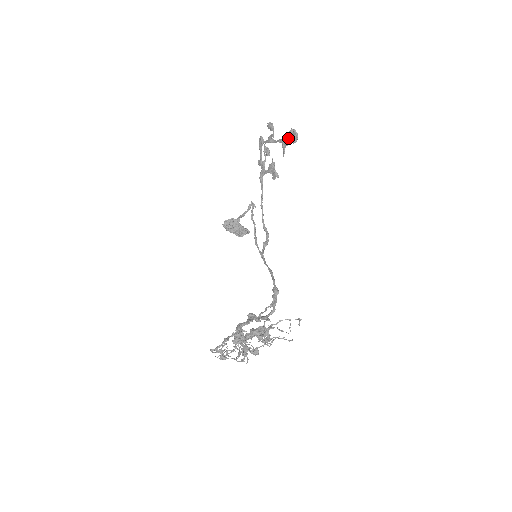
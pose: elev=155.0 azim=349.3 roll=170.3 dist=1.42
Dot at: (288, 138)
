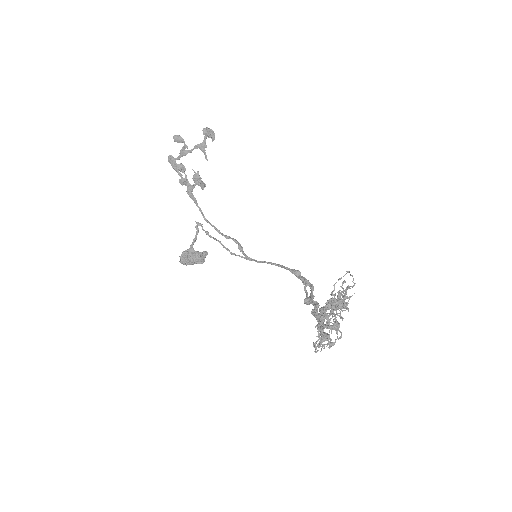
Dot at: (204, 140)
